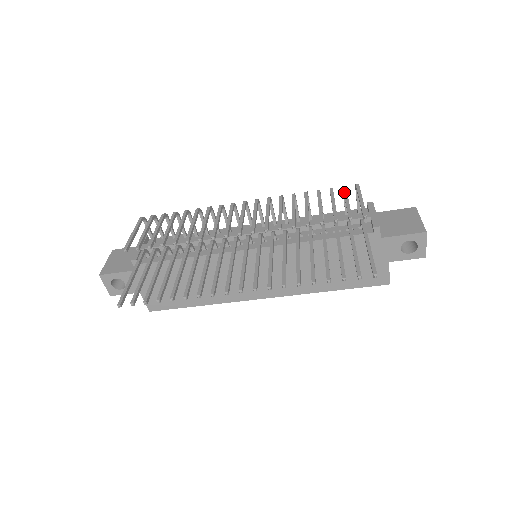
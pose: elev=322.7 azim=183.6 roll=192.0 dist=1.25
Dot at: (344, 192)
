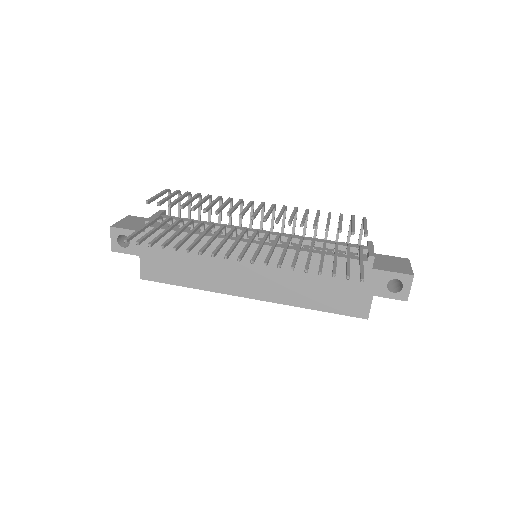
Dot at: (352, 218)
